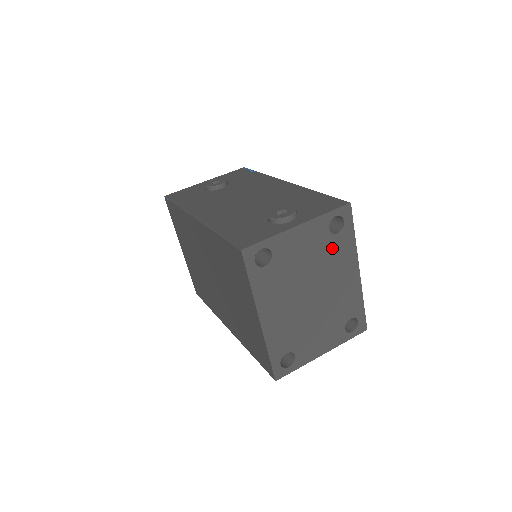
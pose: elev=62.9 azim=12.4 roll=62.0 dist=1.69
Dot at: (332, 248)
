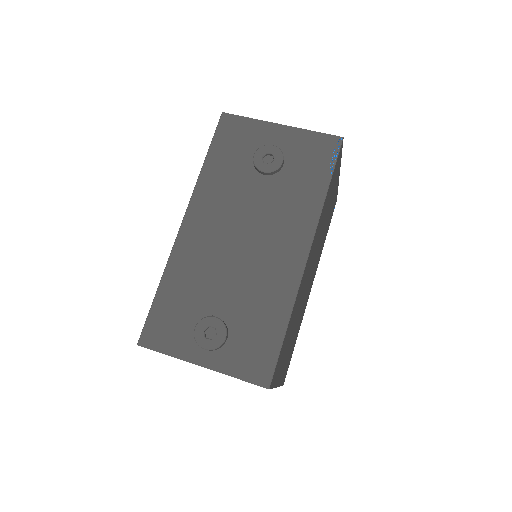
Dot at: occluded
